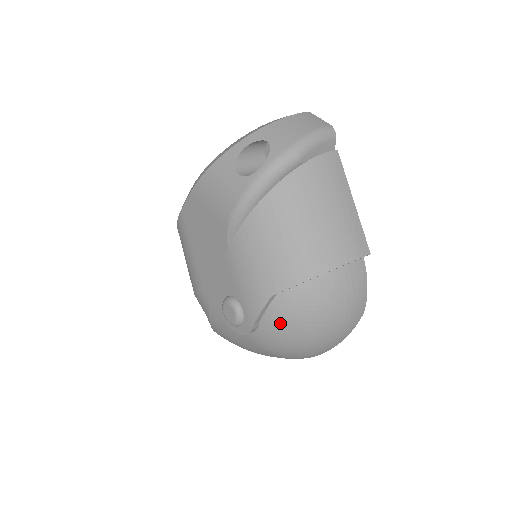
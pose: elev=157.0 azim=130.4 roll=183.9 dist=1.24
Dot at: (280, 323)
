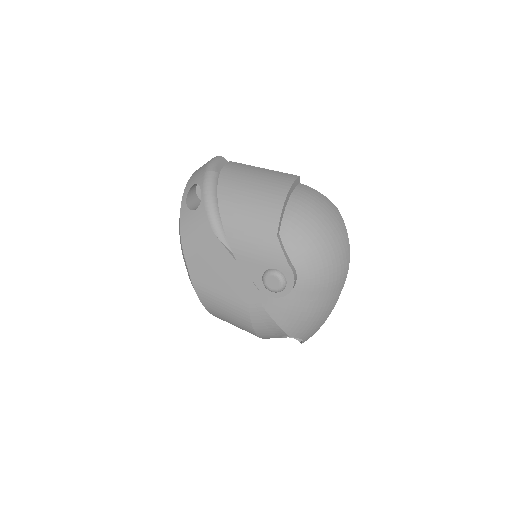
Dot at: (300, 248)
